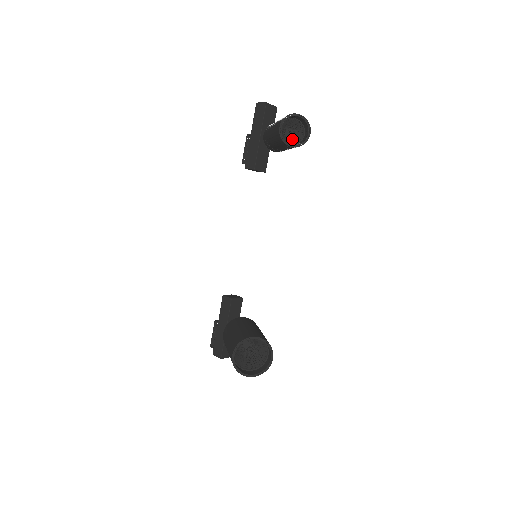
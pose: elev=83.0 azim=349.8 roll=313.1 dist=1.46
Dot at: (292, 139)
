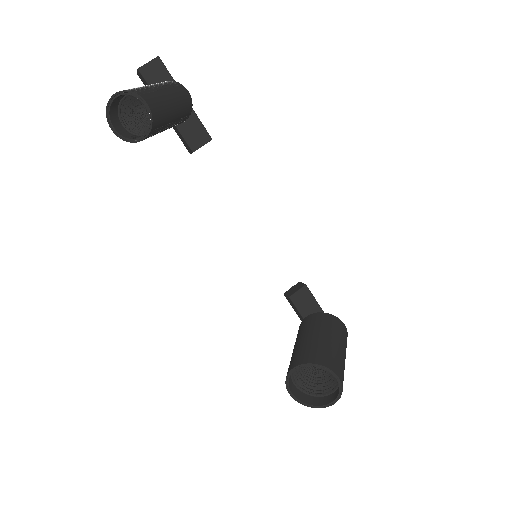
Dot at: occluded
